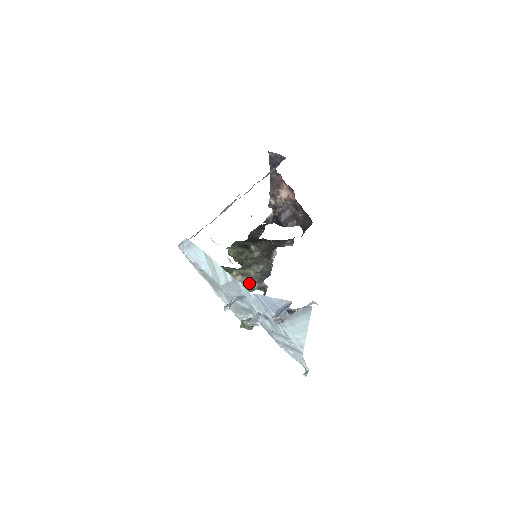
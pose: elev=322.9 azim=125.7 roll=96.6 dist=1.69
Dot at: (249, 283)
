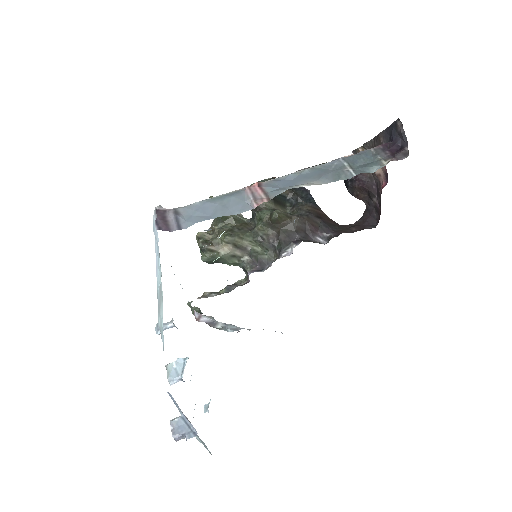
Dot at: (237, 257)
